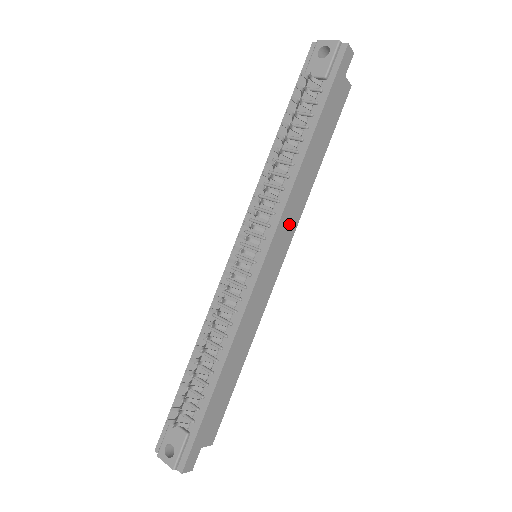
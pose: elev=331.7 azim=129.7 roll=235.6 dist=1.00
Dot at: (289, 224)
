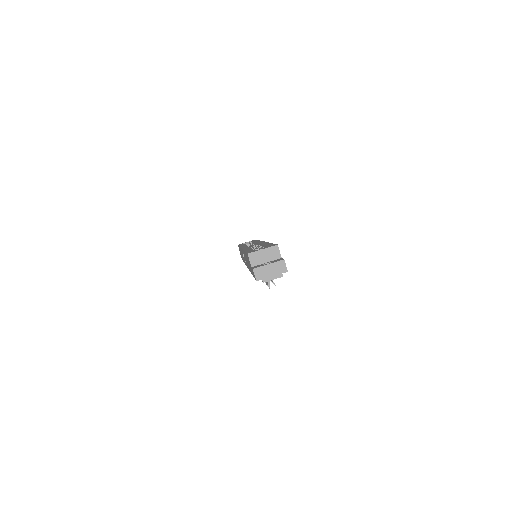
Dot at: occluded
